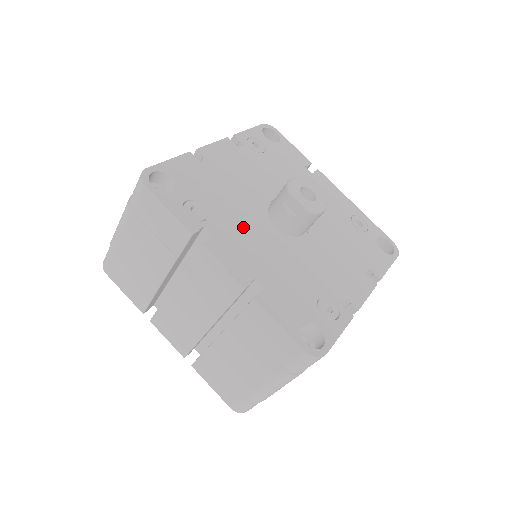
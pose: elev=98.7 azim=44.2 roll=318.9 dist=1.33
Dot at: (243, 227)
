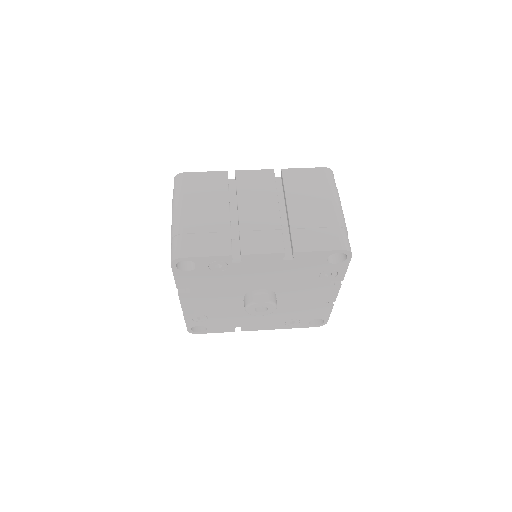
Dot at: occluded
